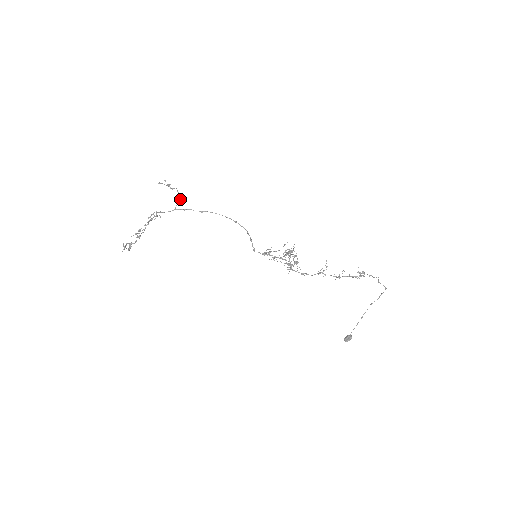
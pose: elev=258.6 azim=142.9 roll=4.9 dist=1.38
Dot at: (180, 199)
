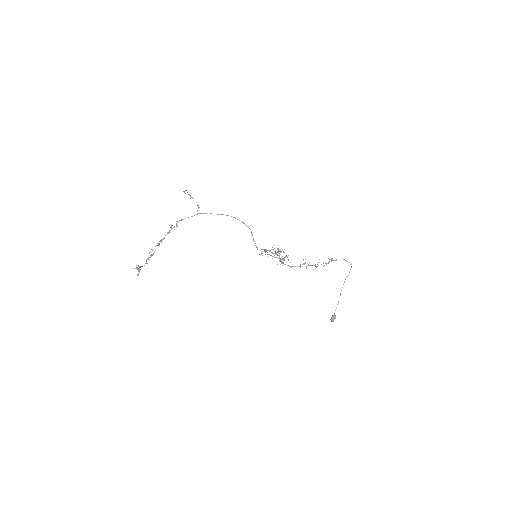
Dot at: occluded
